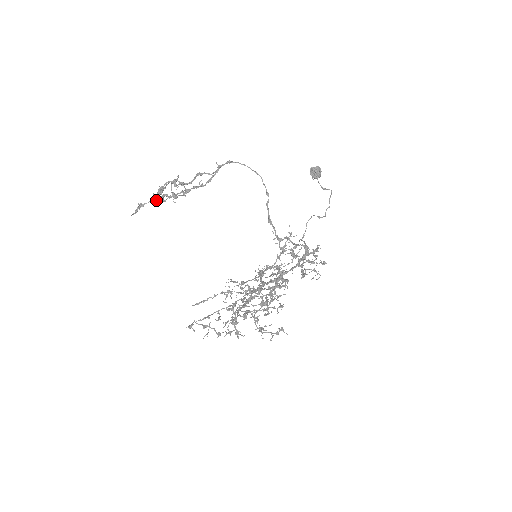
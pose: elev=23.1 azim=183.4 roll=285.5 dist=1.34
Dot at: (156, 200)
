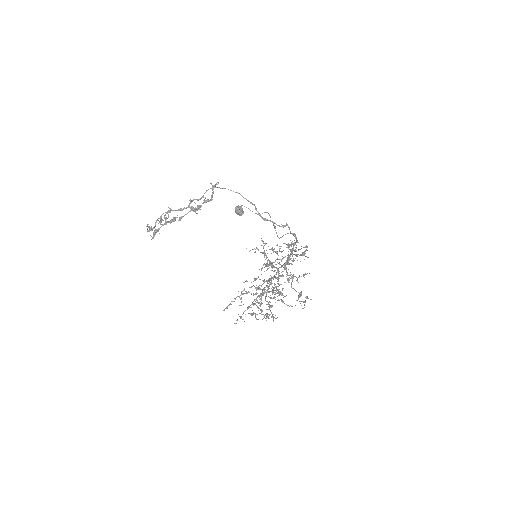
Dot at: (170, 222)
